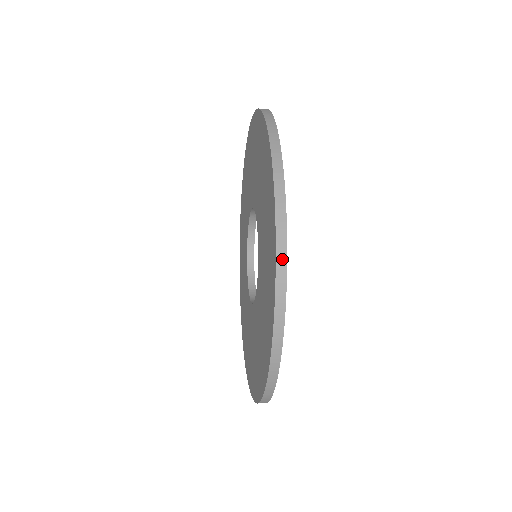
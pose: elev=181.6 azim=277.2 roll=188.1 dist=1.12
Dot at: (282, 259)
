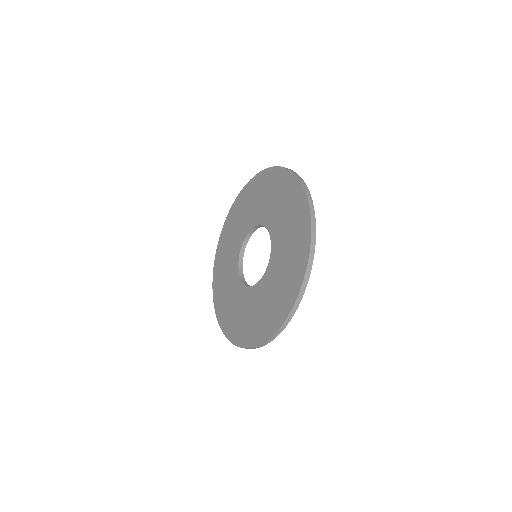
Dot at: (297, 304)
